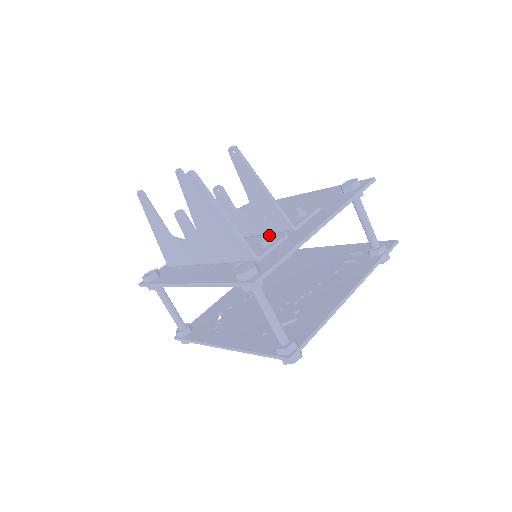
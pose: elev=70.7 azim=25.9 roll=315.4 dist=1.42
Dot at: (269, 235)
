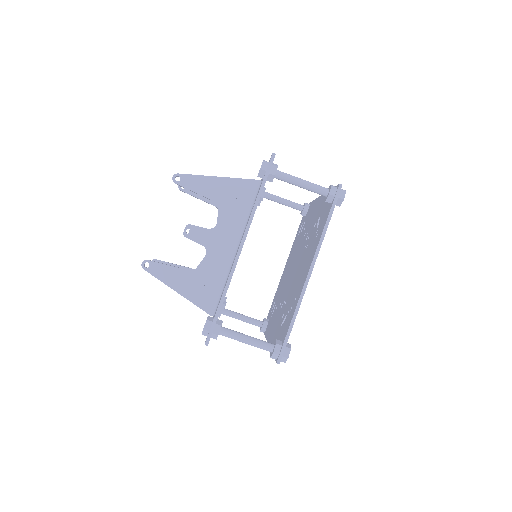
Dot at: occluded
